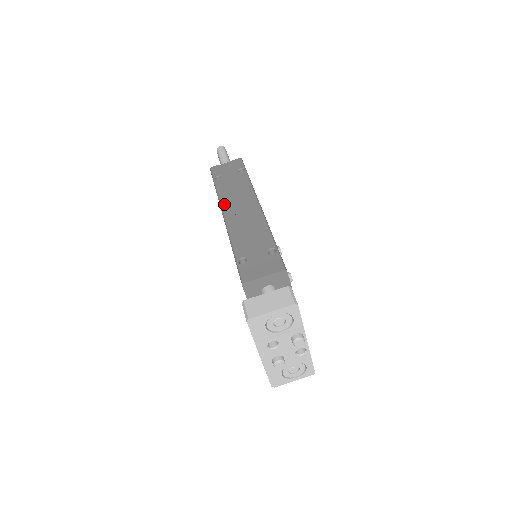
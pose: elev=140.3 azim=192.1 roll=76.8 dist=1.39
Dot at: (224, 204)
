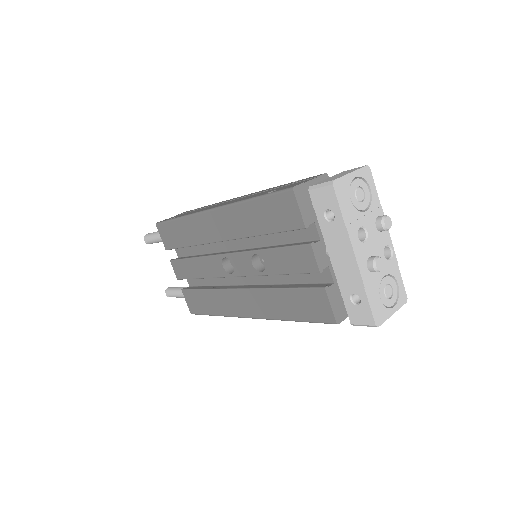
Dot at: (202, 210)
